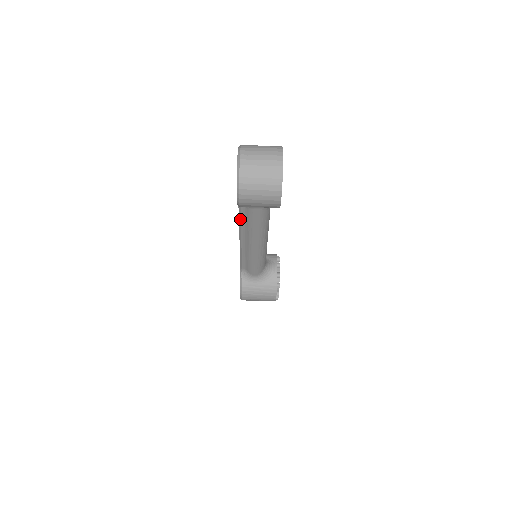
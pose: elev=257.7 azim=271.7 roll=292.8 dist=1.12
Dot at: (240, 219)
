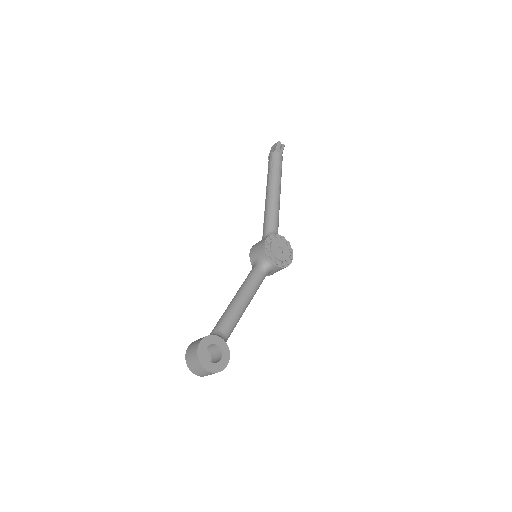
Dot at: occluded
